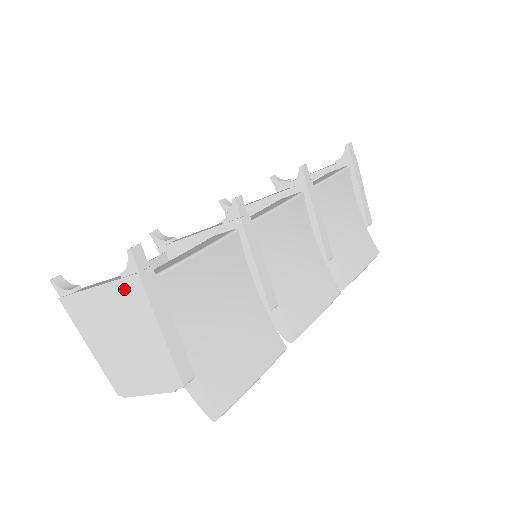
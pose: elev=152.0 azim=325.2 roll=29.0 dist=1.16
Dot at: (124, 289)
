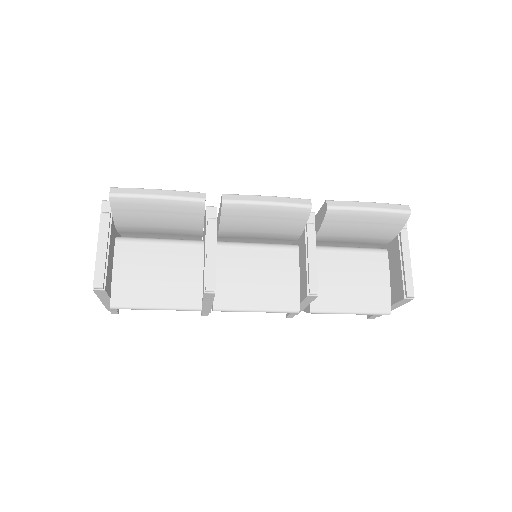
Dot at: occluded
